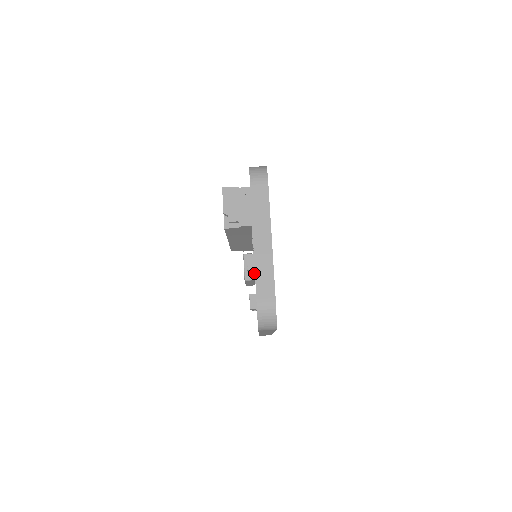
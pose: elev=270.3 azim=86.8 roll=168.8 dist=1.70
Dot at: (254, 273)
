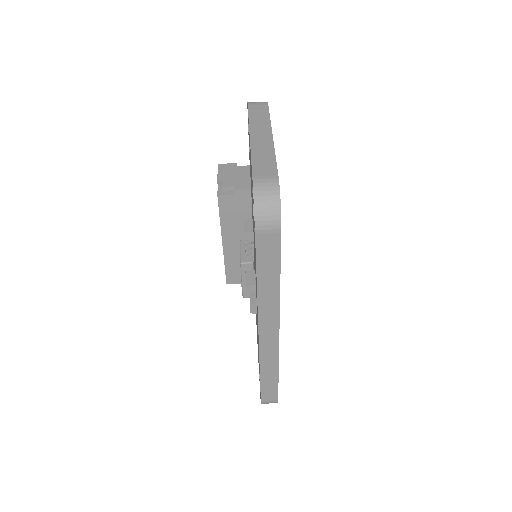
Dot at: (252, 248)
